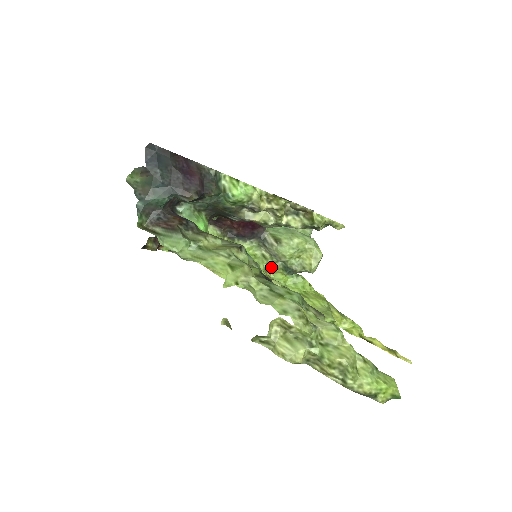
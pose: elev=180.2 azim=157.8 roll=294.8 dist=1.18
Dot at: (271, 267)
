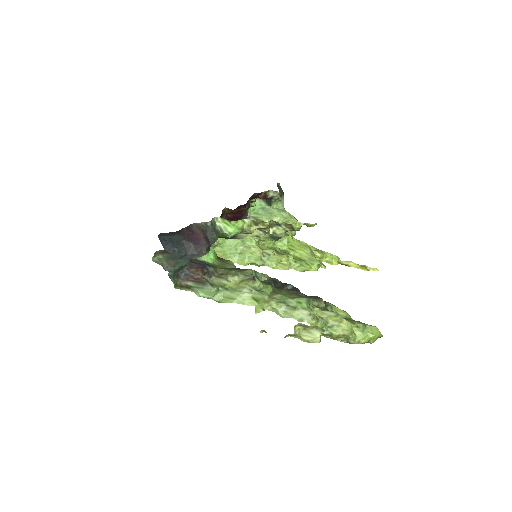
Dot at: (261, 239)
